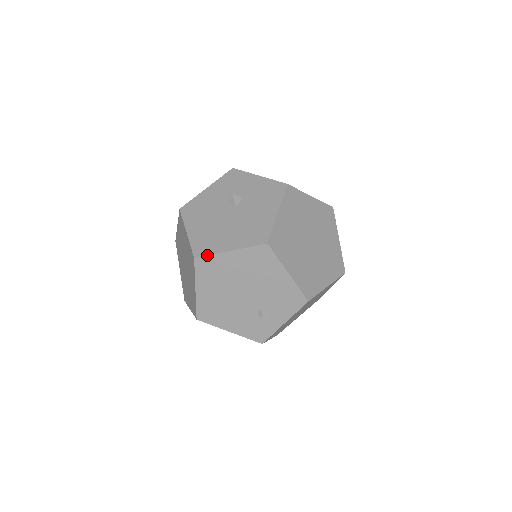
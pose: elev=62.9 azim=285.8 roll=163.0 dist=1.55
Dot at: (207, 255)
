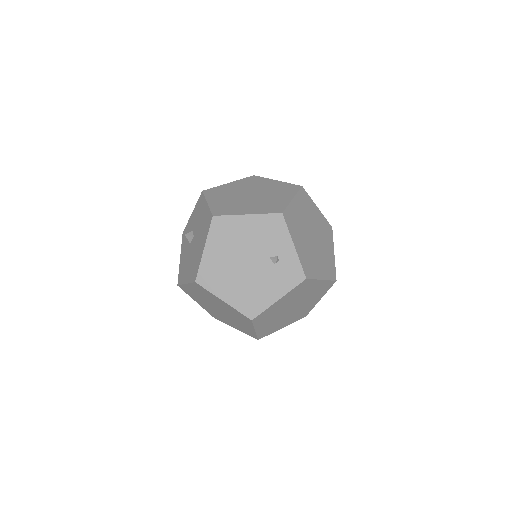
Dot at: (198, 270)
